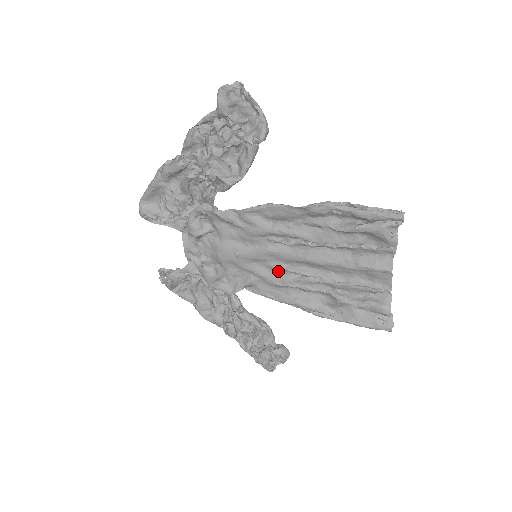
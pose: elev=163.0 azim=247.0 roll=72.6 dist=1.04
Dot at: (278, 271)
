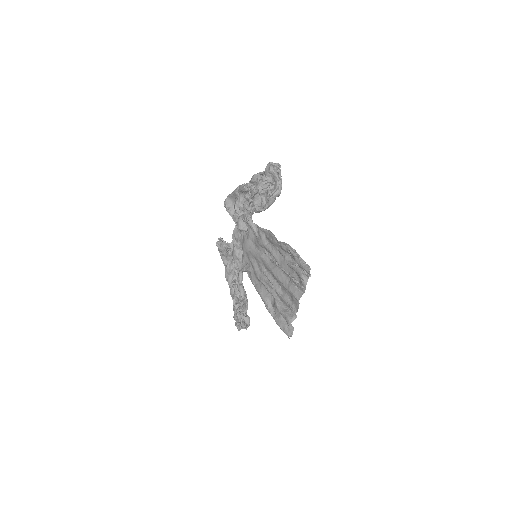
Dot at: (262, 271)
